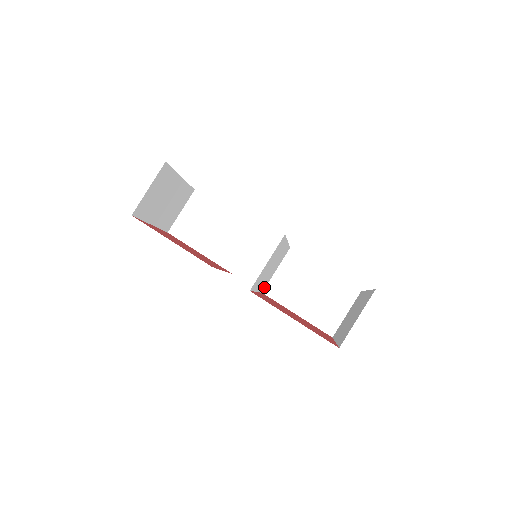
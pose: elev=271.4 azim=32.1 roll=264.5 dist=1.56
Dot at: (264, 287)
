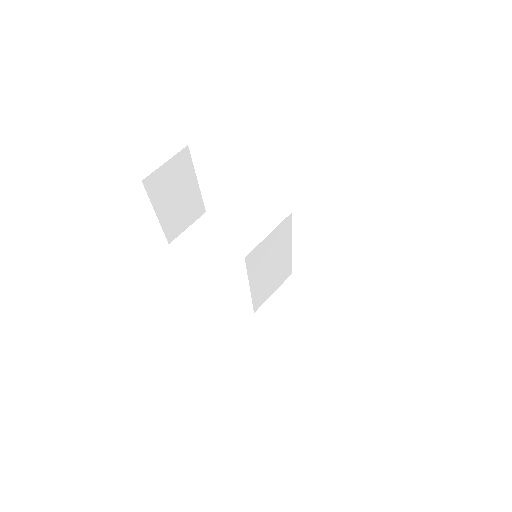
Dot at: (258, 304)
